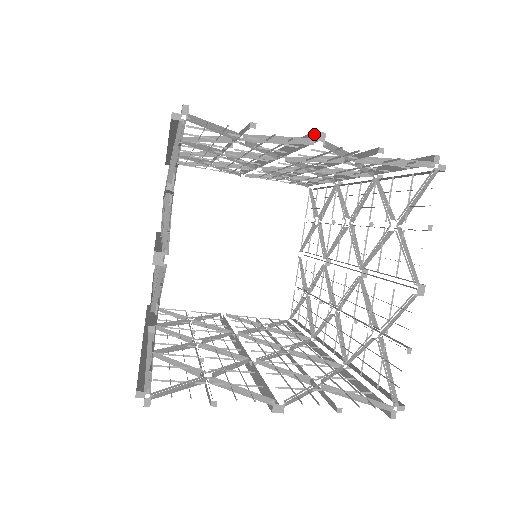
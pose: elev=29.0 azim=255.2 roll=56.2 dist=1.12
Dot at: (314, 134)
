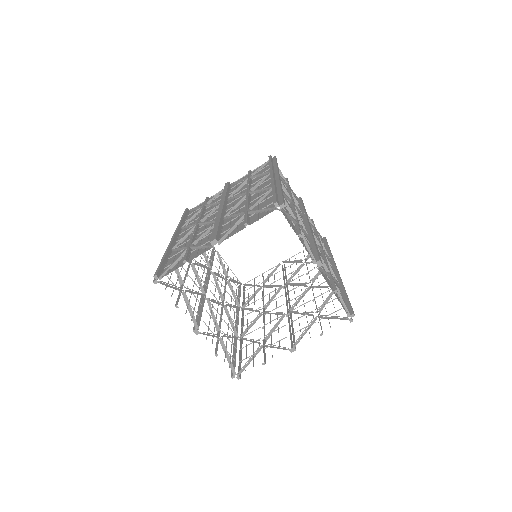
Dot at: (211, 244)
